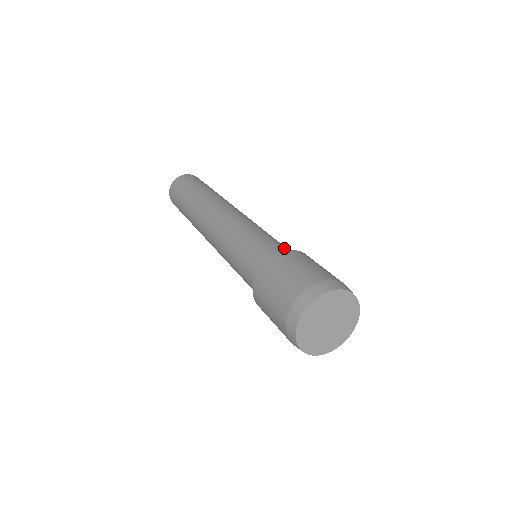
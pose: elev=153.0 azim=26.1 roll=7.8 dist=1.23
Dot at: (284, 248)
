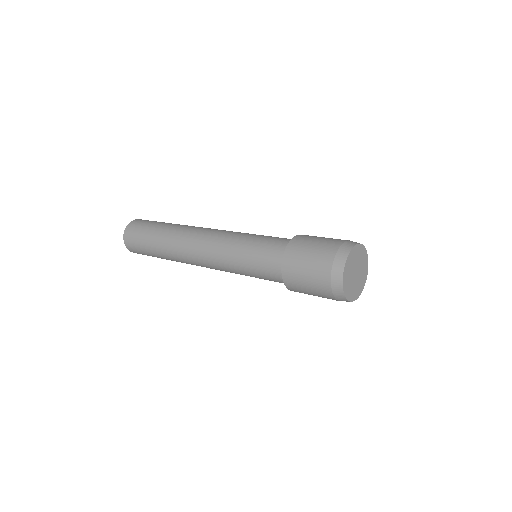
Dot at: occluded
